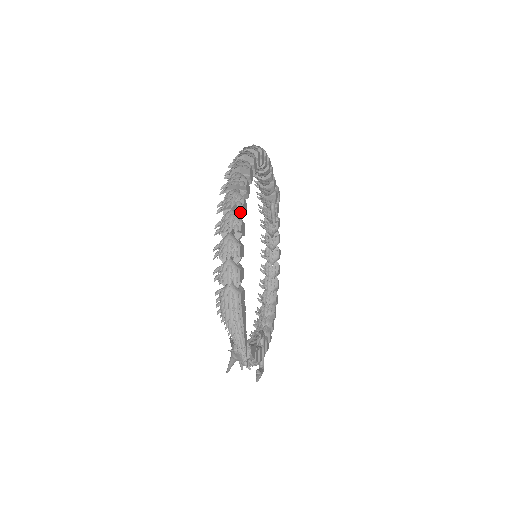
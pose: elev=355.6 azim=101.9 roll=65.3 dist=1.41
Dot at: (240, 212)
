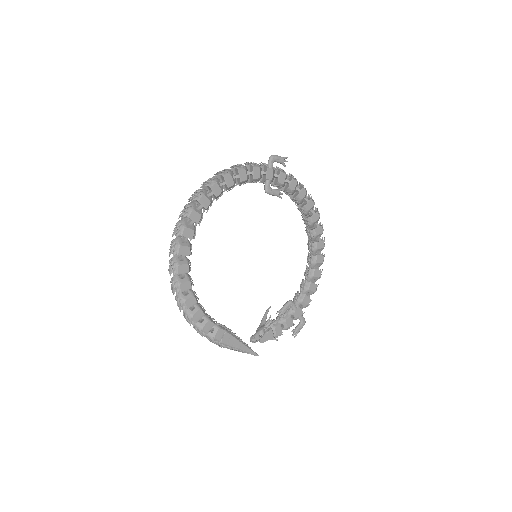
Dot at: (184, 292)
